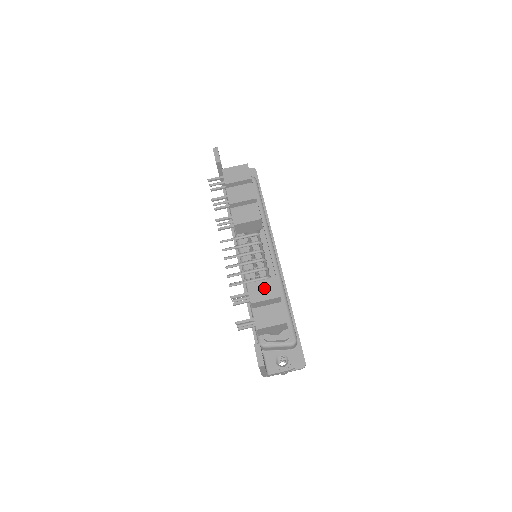
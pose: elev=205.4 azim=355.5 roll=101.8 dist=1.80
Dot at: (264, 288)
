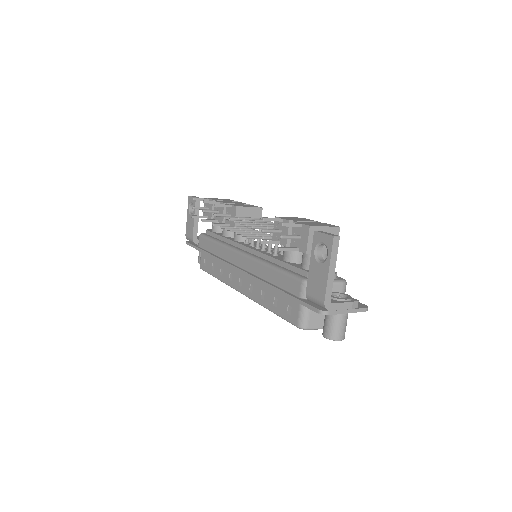
Dot at: (296, 218)
